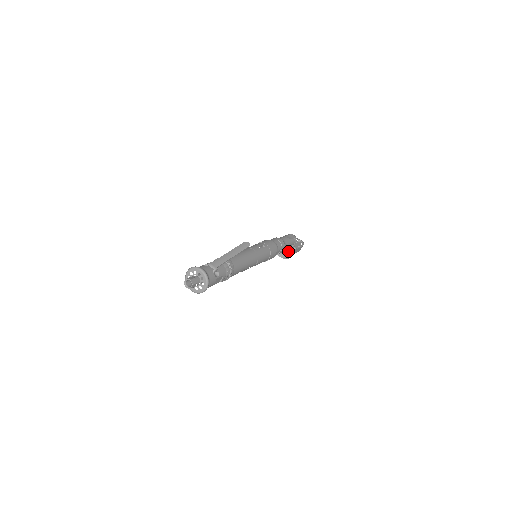
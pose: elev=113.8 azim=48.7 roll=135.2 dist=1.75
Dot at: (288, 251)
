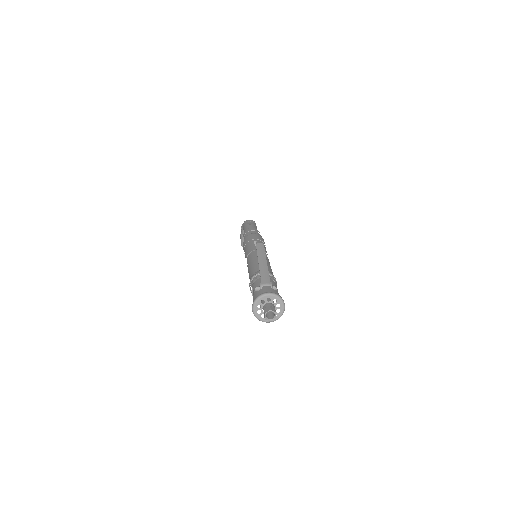
Dot at: occluded
